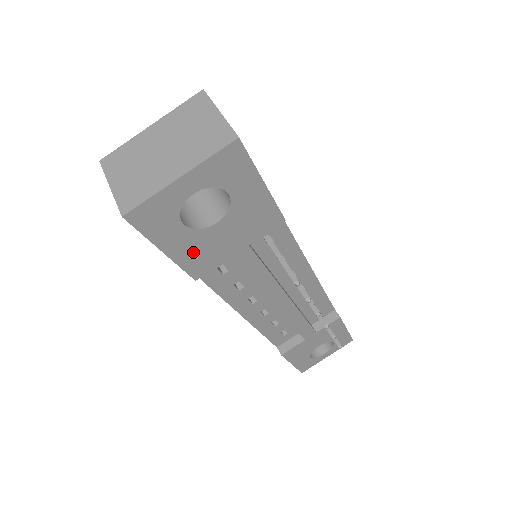
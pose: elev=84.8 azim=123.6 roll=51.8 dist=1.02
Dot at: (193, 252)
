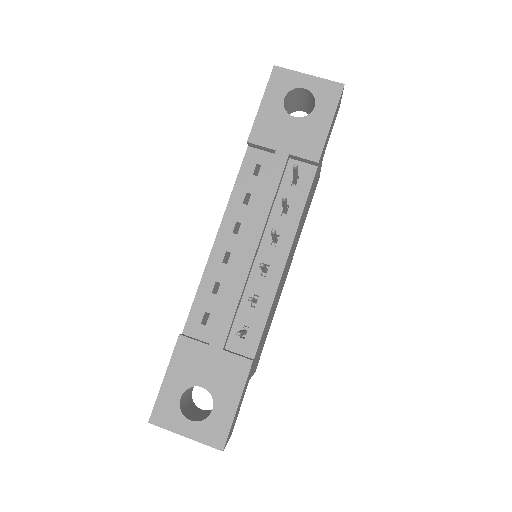
Dot at: (268, 121)
